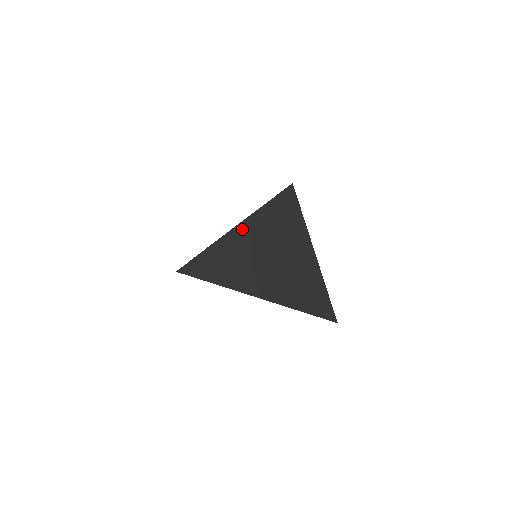
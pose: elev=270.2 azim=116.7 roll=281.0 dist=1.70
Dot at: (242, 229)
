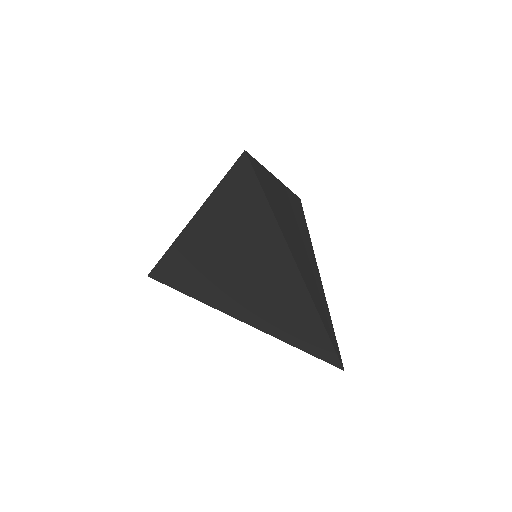
Dot at: (281, 187)
